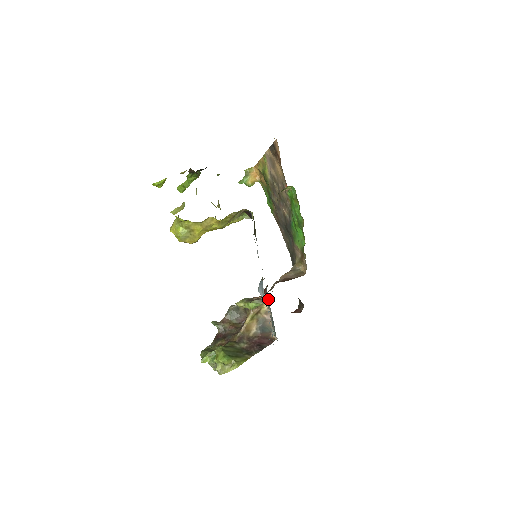
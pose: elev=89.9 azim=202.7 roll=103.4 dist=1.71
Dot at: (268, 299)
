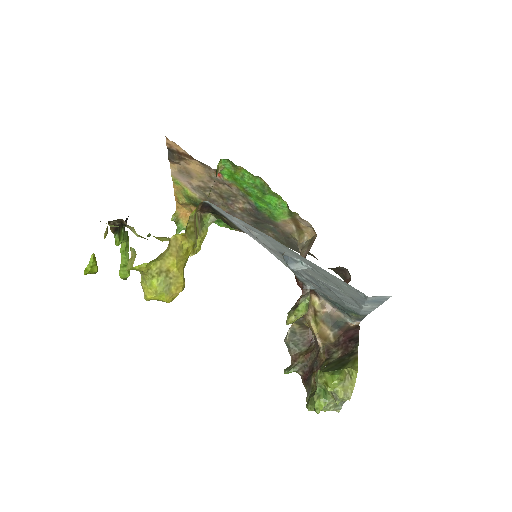
Dot at: (310, 282)
